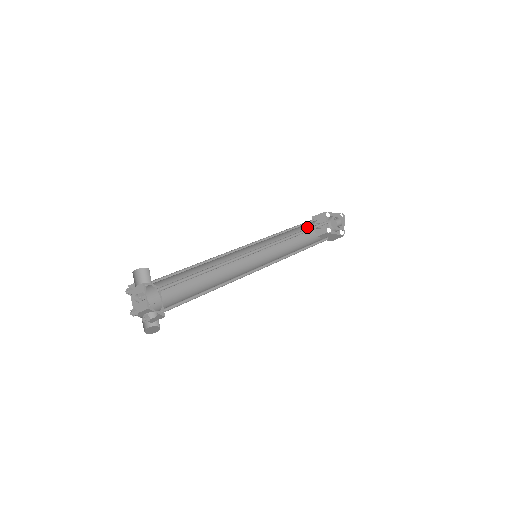
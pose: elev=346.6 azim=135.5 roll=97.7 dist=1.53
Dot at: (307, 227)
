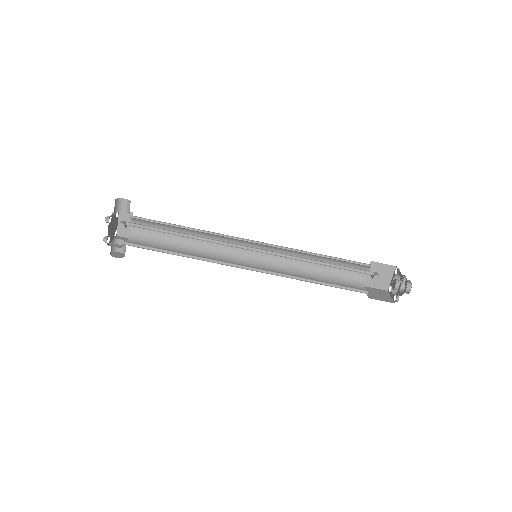
Dot at: occluded
